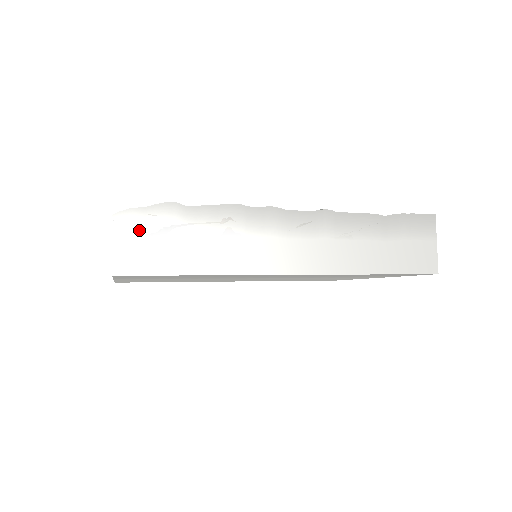
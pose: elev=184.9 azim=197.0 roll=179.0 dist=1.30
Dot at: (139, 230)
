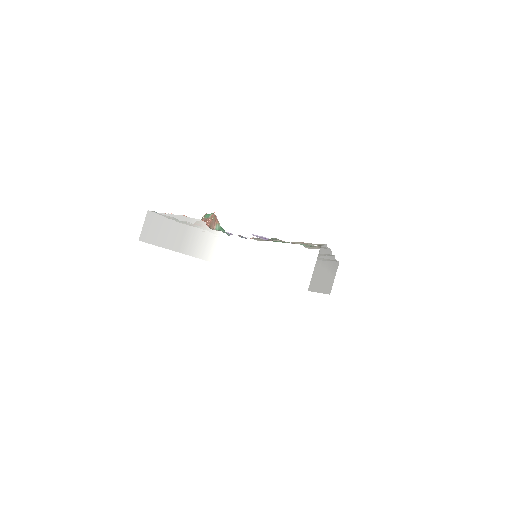
Dot at: (319, 261)
